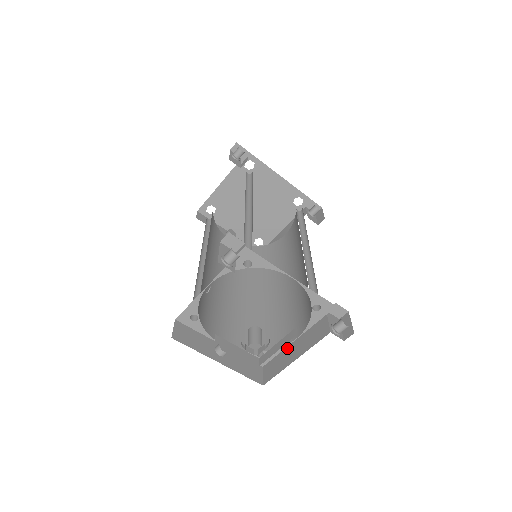
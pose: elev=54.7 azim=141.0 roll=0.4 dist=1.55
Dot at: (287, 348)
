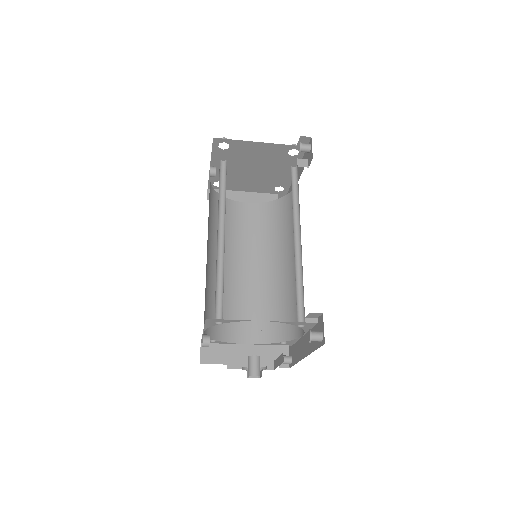
Dot at: (234, 346)
